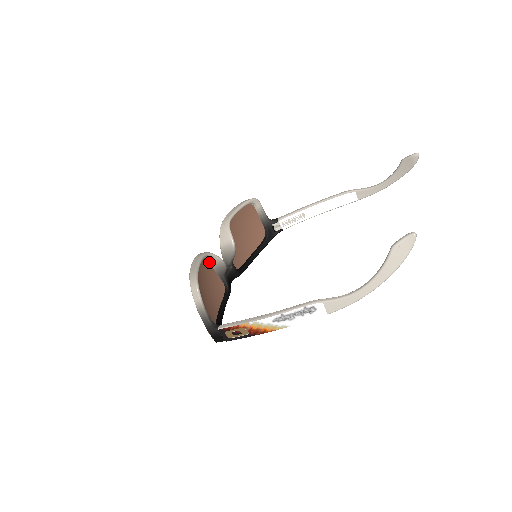
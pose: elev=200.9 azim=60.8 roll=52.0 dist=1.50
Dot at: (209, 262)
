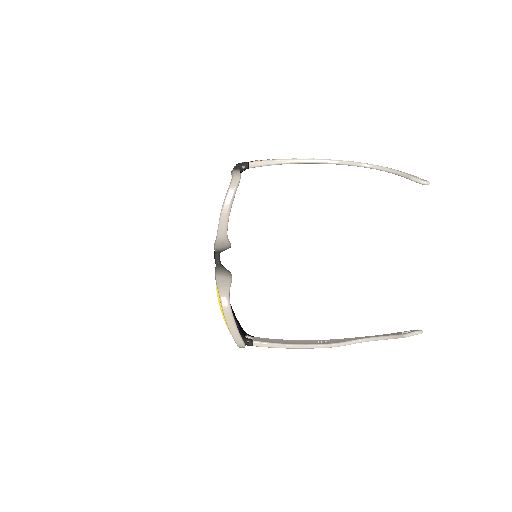
Dot at: occluded
